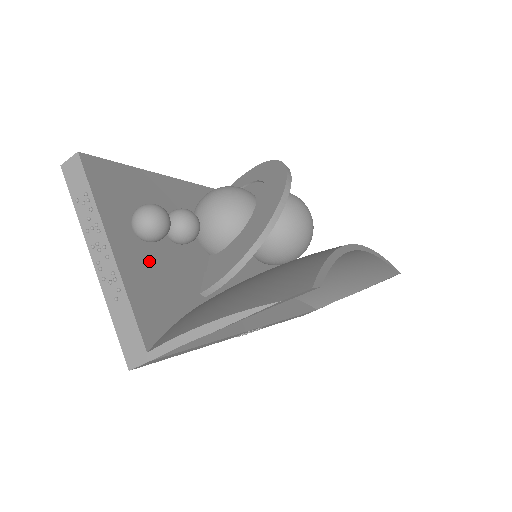
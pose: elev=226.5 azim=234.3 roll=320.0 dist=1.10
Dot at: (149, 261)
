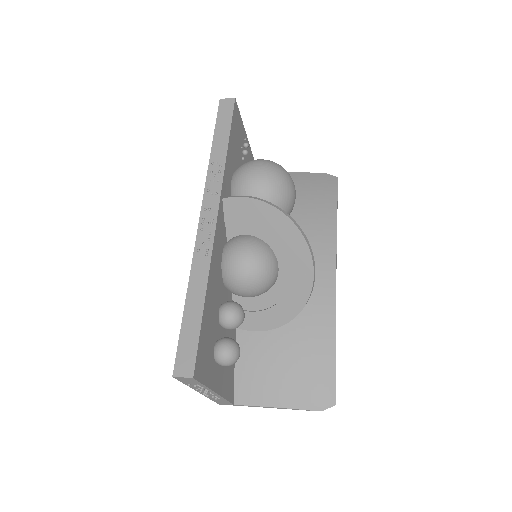
Dot at: occluded
